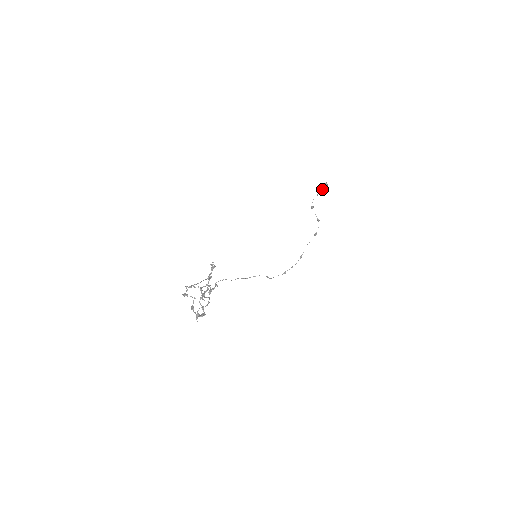
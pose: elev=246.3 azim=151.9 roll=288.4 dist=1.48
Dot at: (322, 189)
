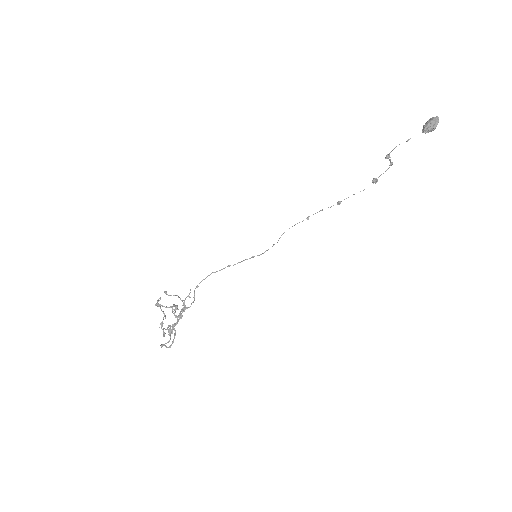
Dot at: (423, 131)
